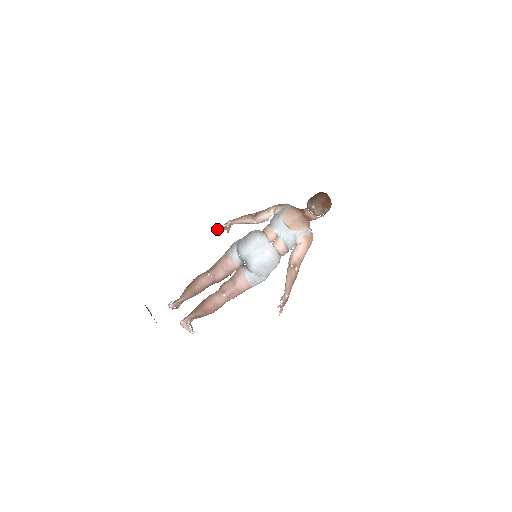
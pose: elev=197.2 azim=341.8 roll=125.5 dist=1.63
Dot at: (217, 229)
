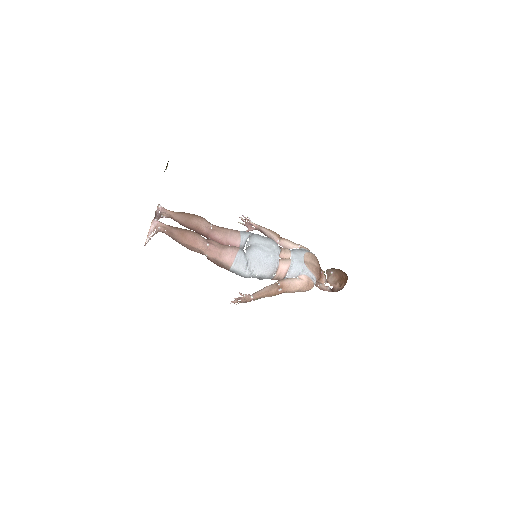
Dot at: (244, 219)
